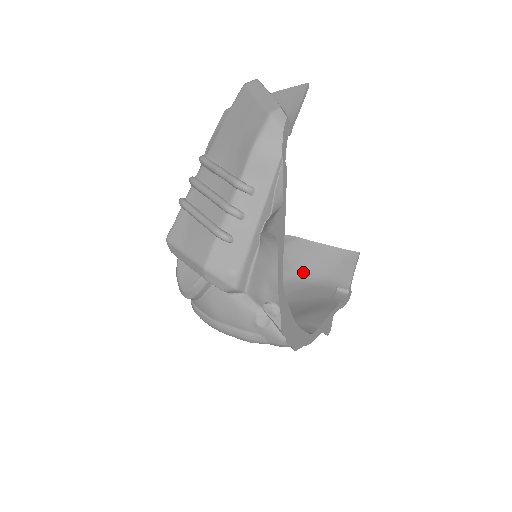
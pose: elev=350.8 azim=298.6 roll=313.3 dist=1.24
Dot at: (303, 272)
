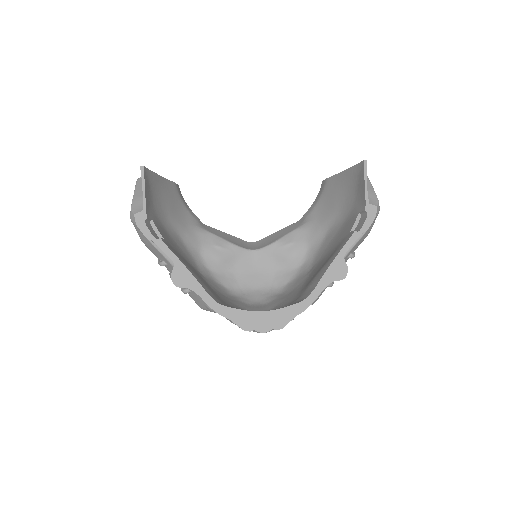
Dot at: (338, 212)
